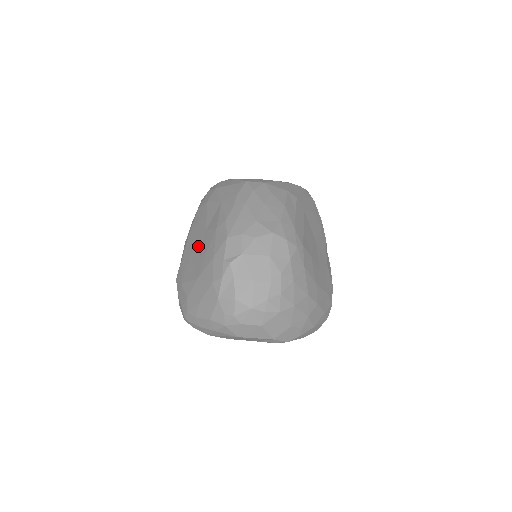
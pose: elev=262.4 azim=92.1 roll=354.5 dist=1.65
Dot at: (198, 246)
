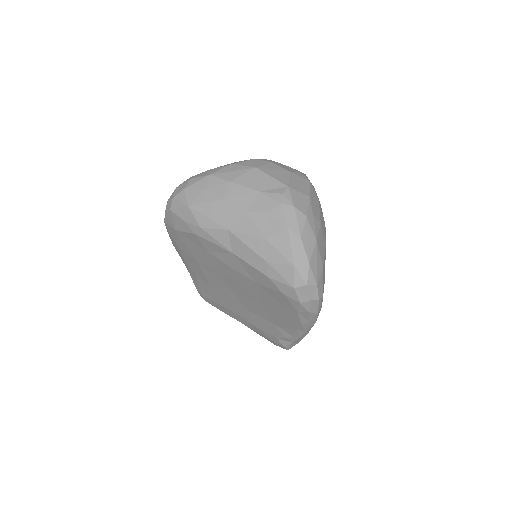
Dot at: occluded
